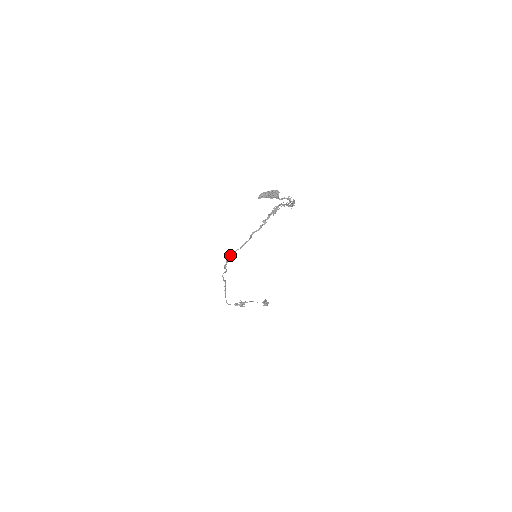
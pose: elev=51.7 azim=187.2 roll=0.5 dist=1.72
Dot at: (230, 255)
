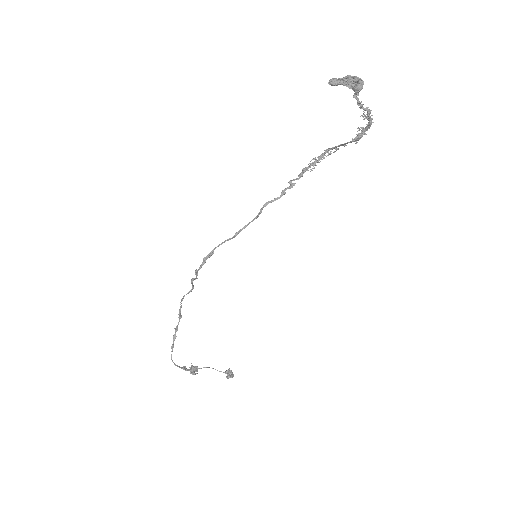
Dot at: occluded
